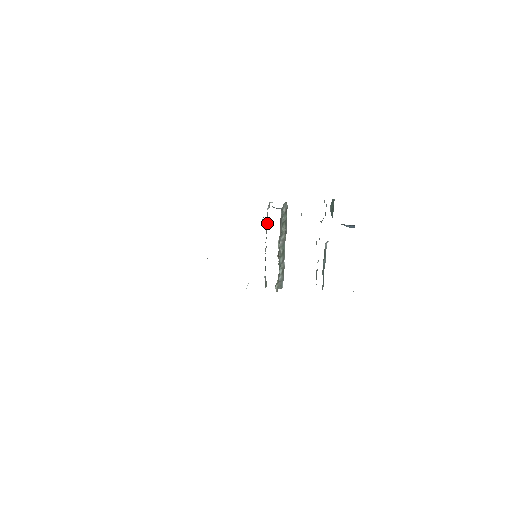
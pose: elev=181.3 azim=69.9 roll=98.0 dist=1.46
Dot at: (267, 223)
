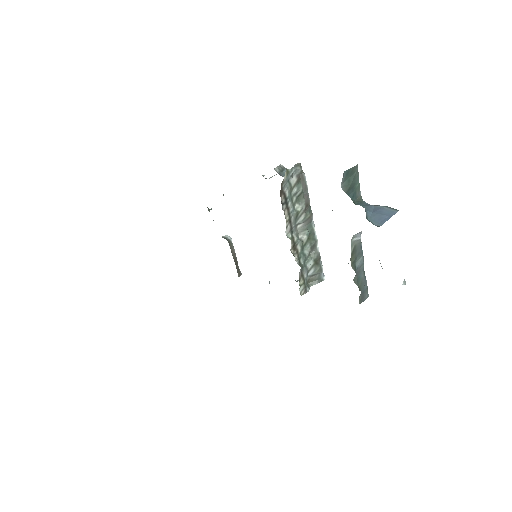
Dot at: occluded
